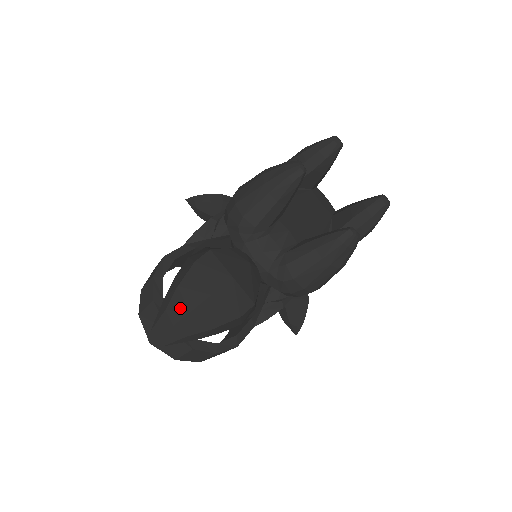
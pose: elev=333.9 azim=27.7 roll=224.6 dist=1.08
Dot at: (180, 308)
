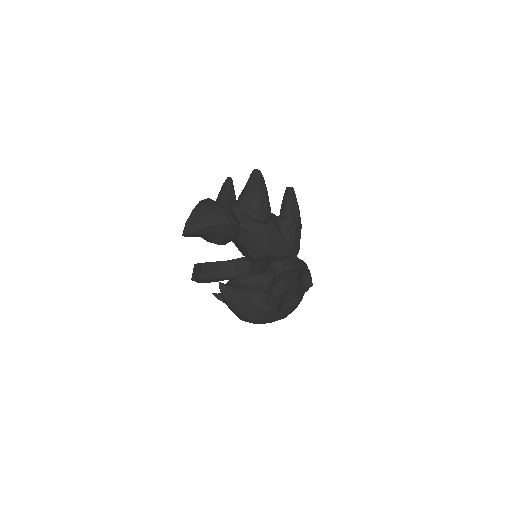
Dot at: occluded
